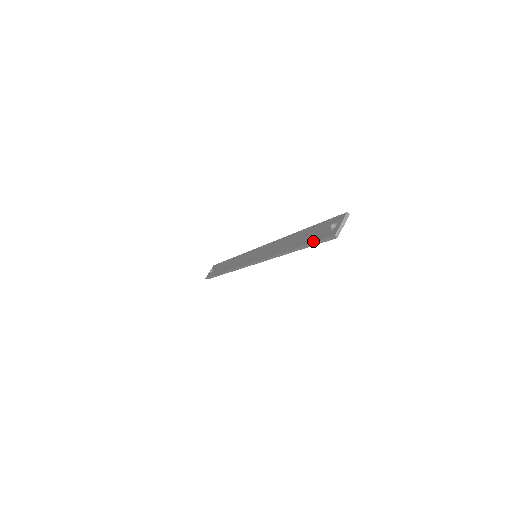
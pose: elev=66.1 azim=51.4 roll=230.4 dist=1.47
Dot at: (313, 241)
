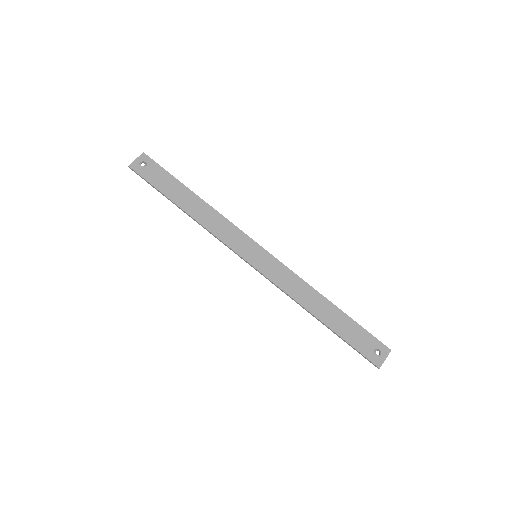
Dot at: (354, 346)
